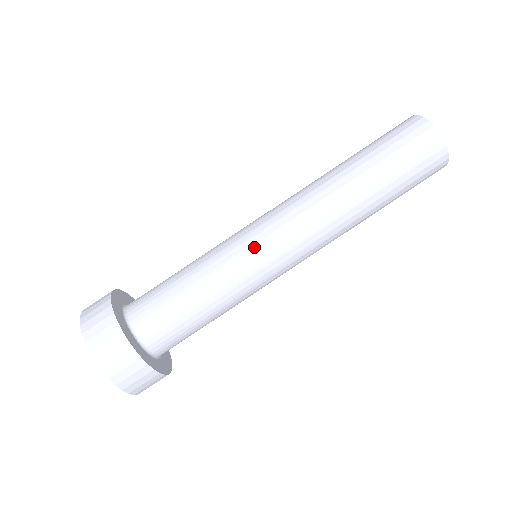
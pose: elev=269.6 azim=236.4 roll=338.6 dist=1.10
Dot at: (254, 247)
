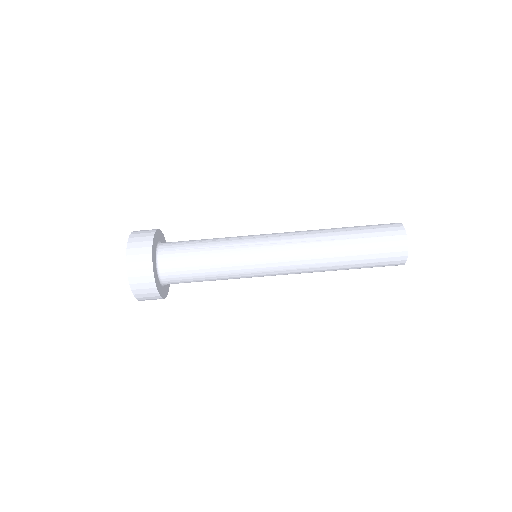
Dot at: (257, 248)
